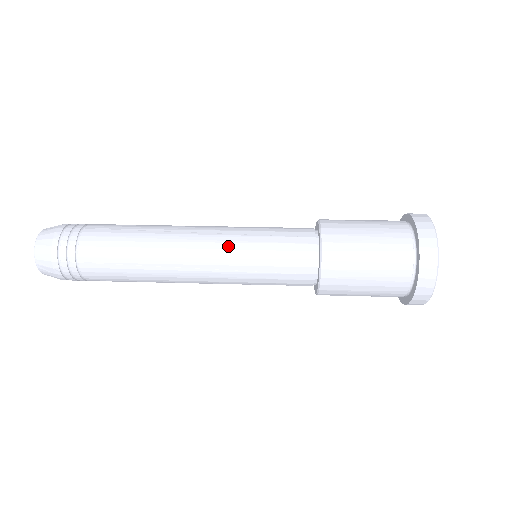
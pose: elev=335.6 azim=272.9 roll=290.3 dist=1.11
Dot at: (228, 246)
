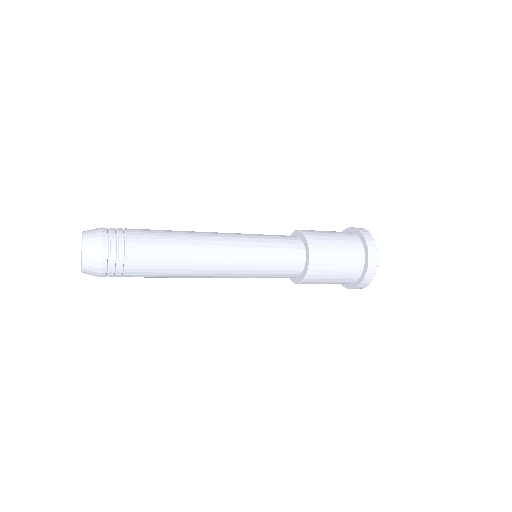
Dot at: (241, 234)
